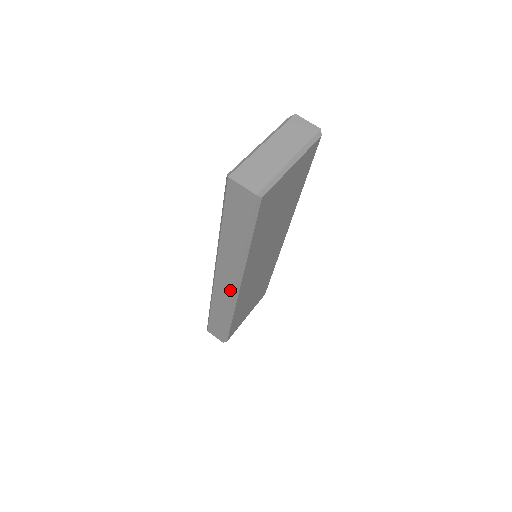
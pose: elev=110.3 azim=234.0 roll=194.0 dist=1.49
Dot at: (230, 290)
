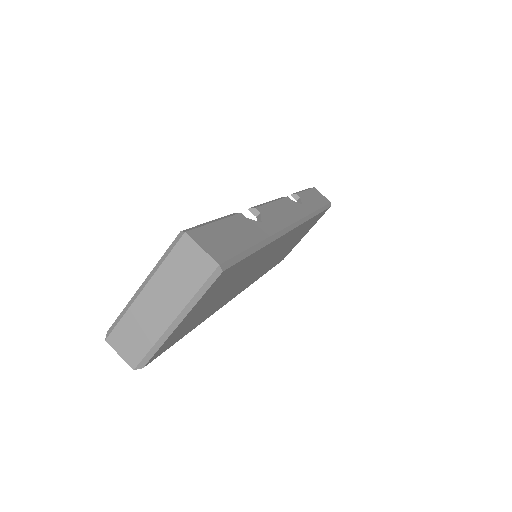
Dot at: occluded
